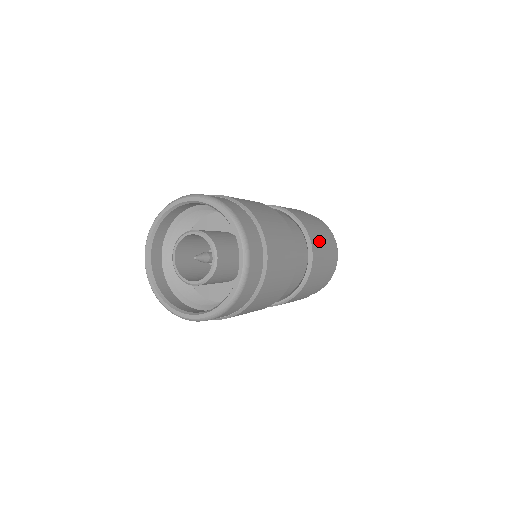
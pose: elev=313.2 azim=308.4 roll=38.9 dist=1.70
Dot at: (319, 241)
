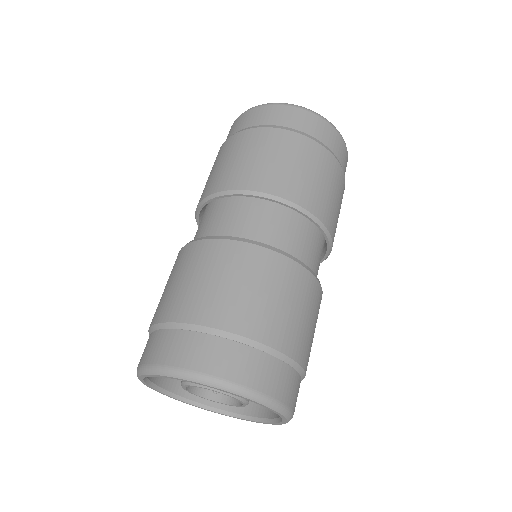
Dot at: (323, 190)
